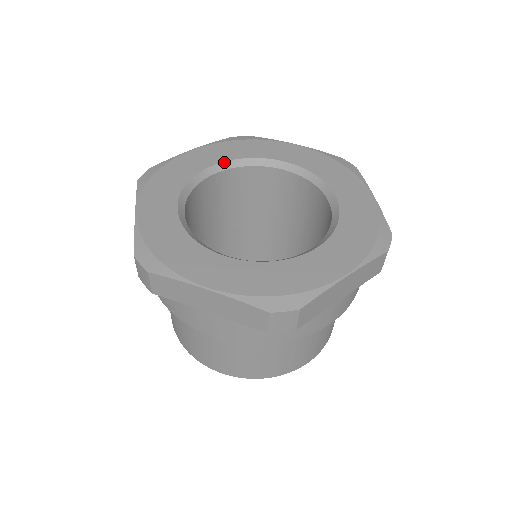
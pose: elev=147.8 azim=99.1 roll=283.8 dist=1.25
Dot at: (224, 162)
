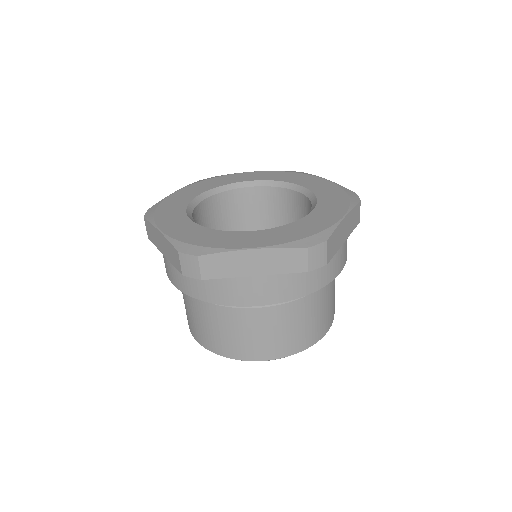
Dot at: (206, 192)
